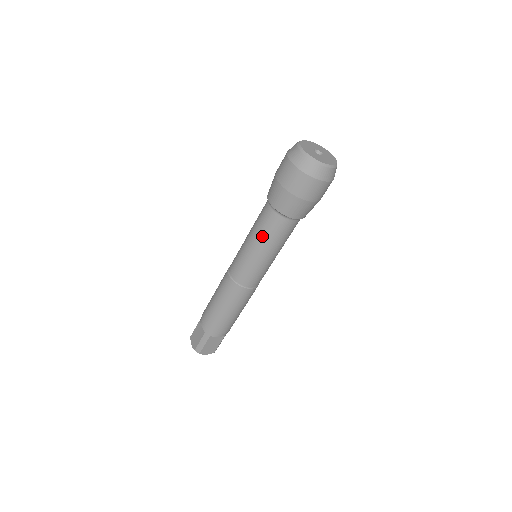
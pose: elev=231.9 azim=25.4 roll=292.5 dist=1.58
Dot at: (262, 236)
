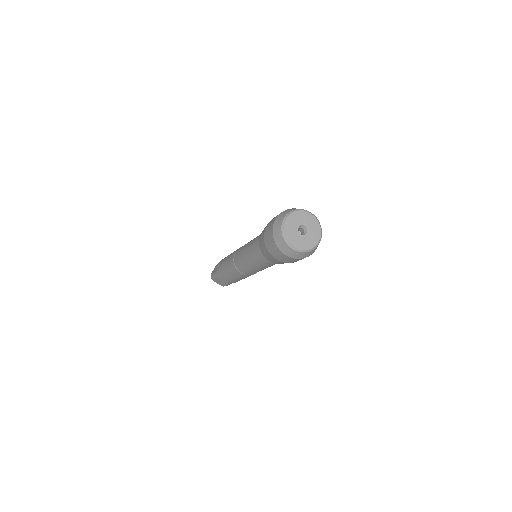
Dot at: occluded
